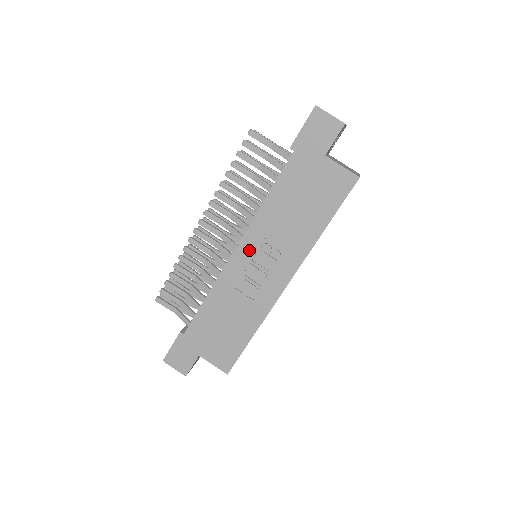
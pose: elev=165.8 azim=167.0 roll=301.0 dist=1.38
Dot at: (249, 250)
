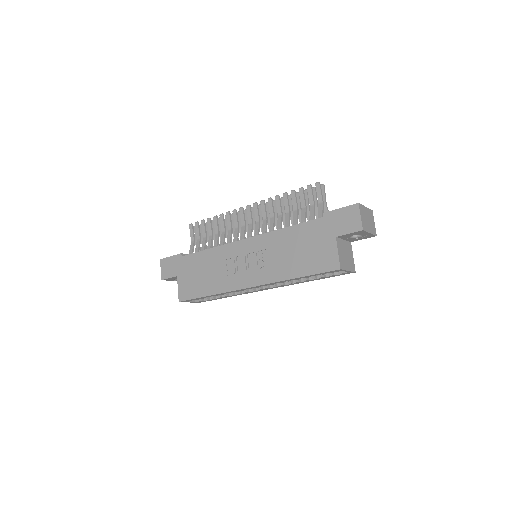
Dot at: (251, 247)
